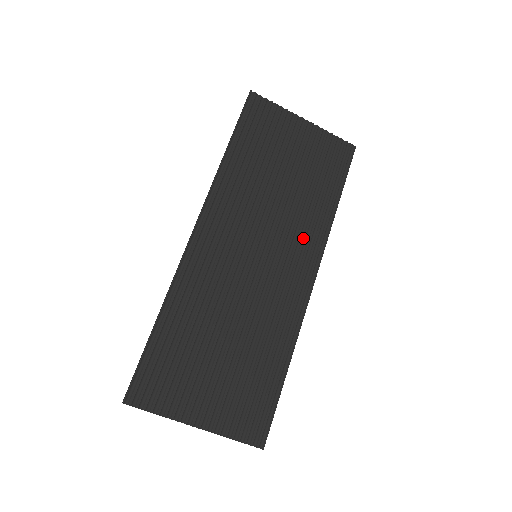
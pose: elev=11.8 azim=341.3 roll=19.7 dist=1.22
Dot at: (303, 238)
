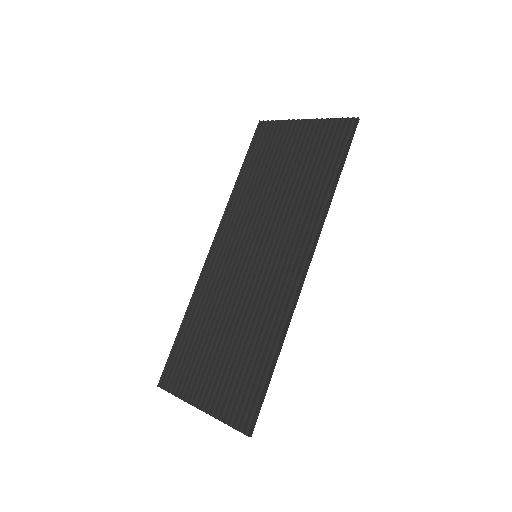
Dot at: (297, 228)
